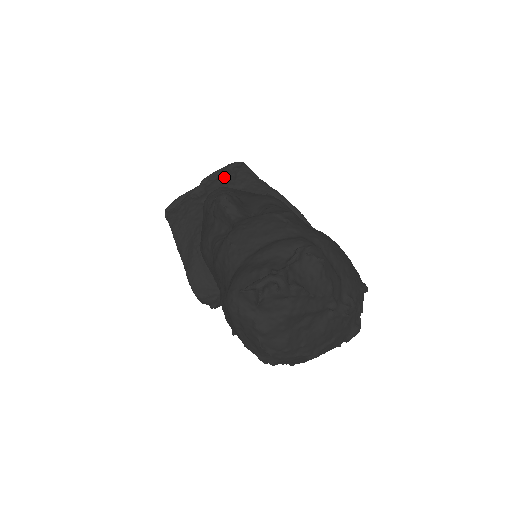
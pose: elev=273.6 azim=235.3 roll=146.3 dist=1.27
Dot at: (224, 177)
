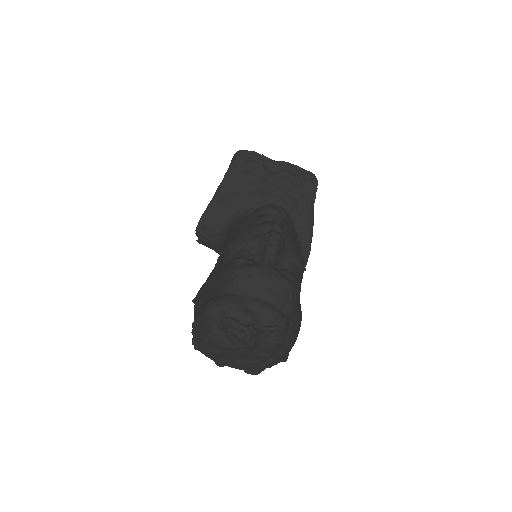
Dot at: (297, 177)
